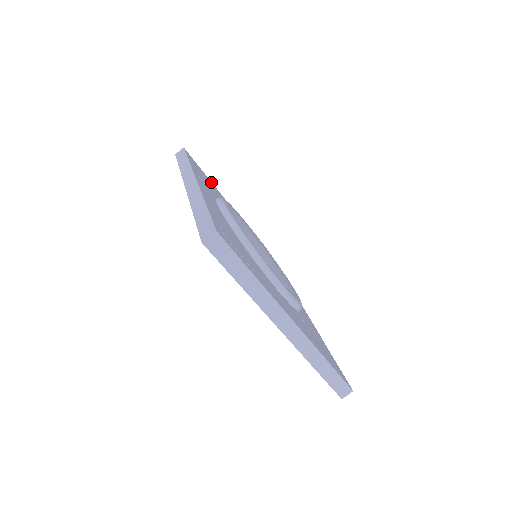
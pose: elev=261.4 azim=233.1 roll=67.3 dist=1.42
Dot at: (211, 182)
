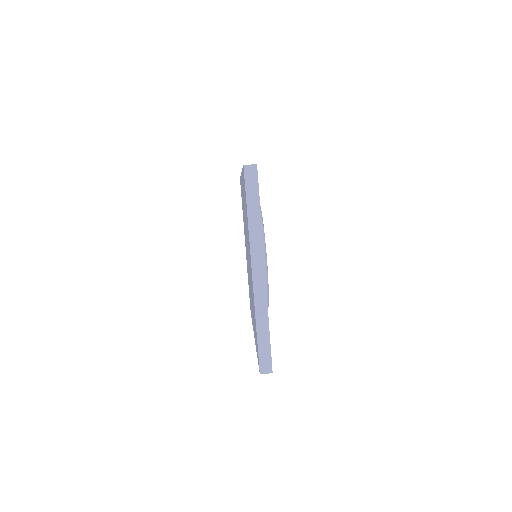
Dot at: occluded
